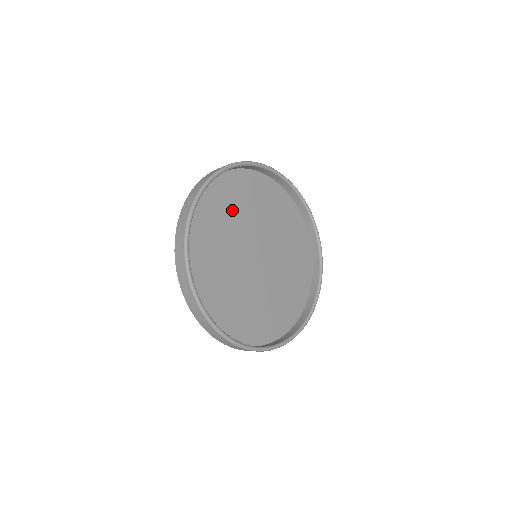
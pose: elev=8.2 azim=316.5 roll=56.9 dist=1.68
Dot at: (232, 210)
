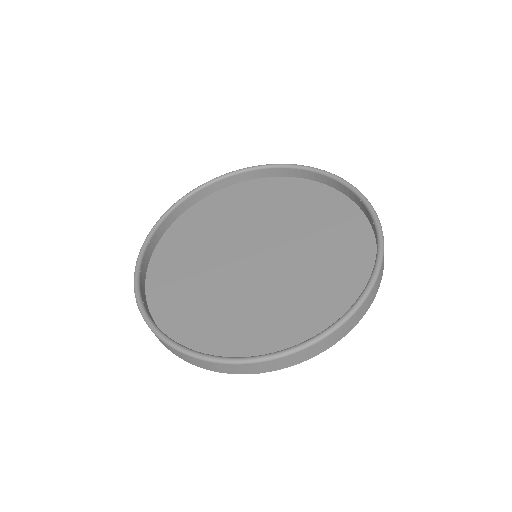
Dot at: (191, 261)
